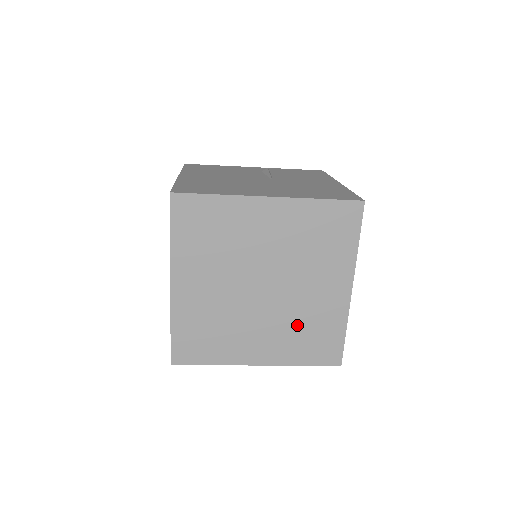
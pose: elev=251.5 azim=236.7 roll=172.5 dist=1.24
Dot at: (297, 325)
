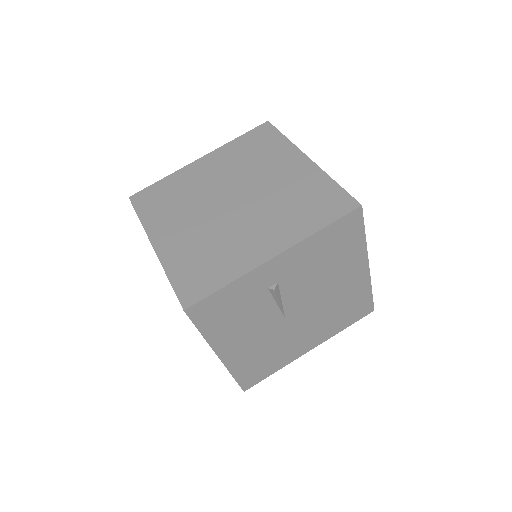
Dot at: (285, 205)
